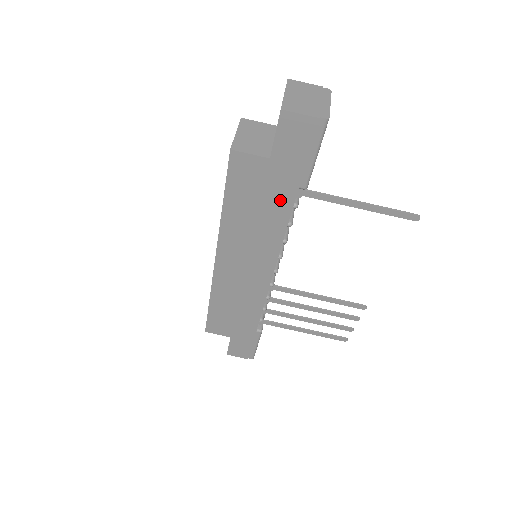
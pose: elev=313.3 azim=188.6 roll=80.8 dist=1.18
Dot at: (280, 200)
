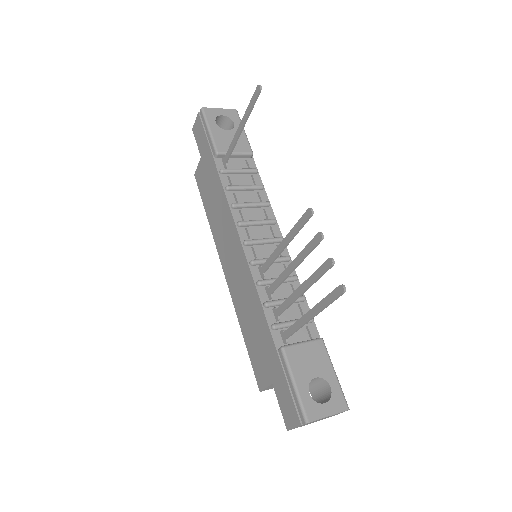
Dot at: (214, 175)
